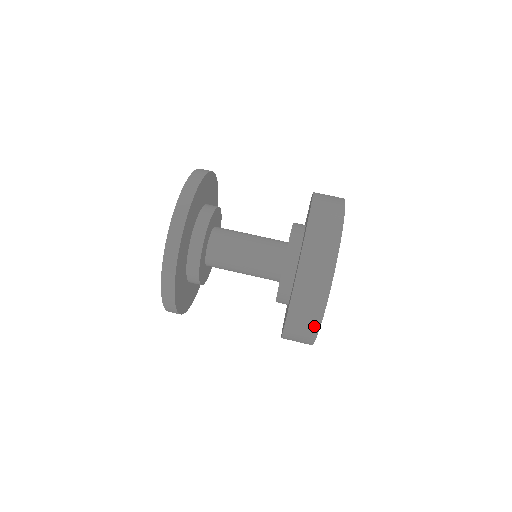
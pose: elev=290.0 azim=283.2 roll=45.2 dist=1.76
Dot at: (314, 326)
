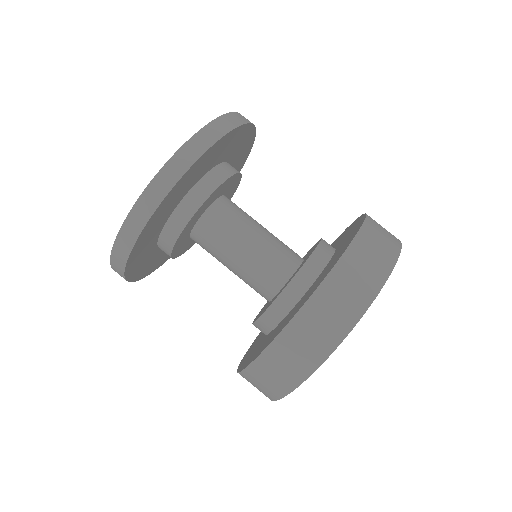
Dot at: occluded
